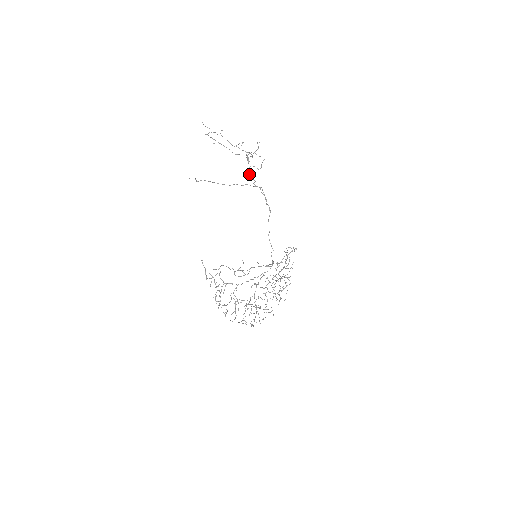
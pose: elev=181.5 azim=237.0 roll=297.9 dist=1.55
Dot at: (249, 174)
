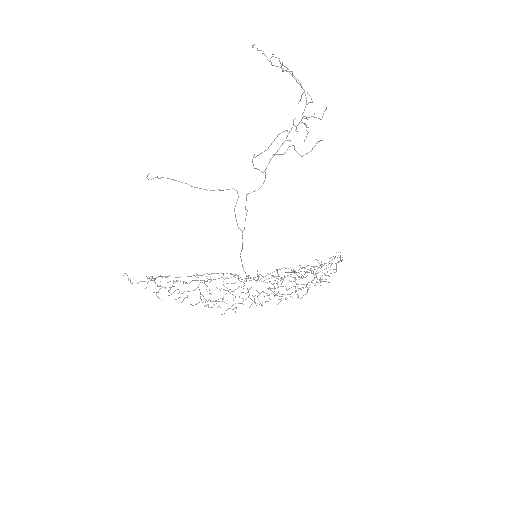
Dot at: occluded
